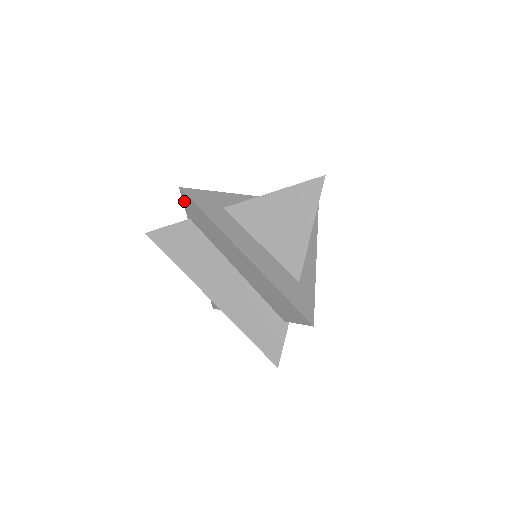
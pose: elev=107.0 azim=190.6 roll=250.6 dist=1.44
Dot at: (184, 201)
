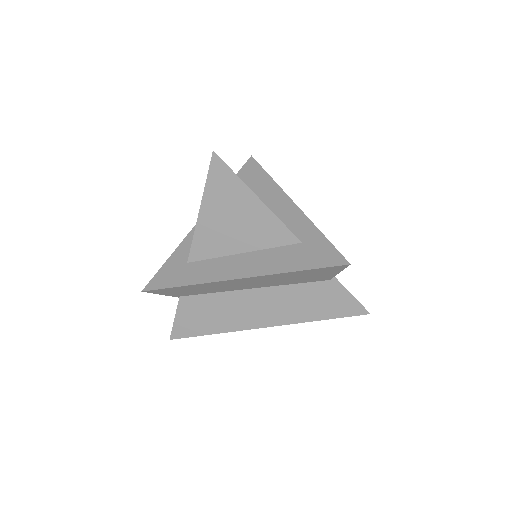
Dot at: occluded
